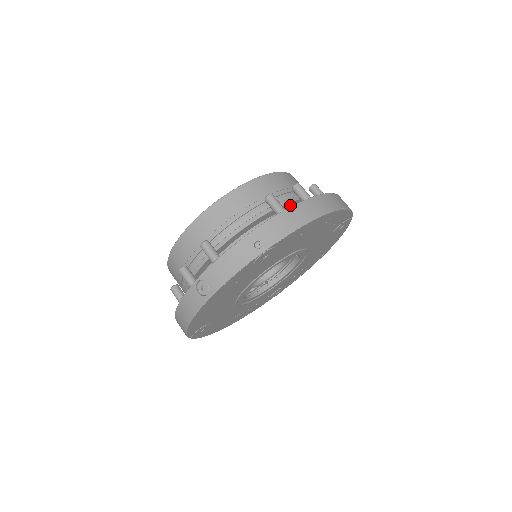
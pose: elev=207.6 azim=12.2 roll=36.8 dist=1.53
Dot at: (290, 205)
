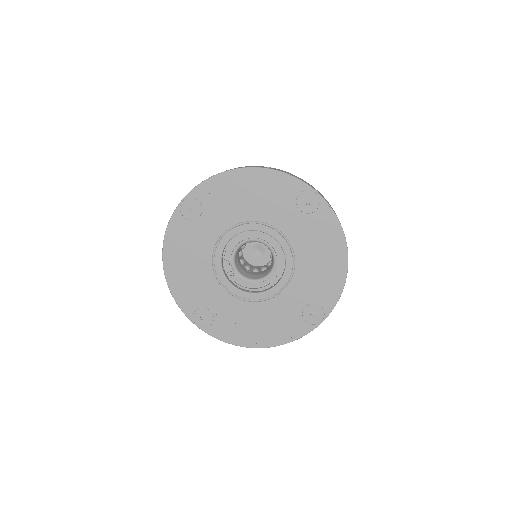
Dot at: occluded
